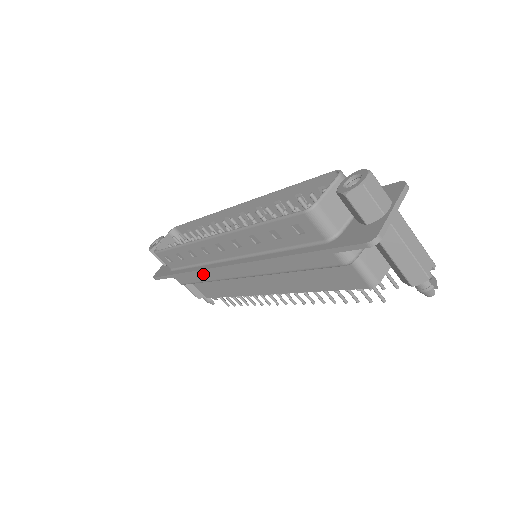
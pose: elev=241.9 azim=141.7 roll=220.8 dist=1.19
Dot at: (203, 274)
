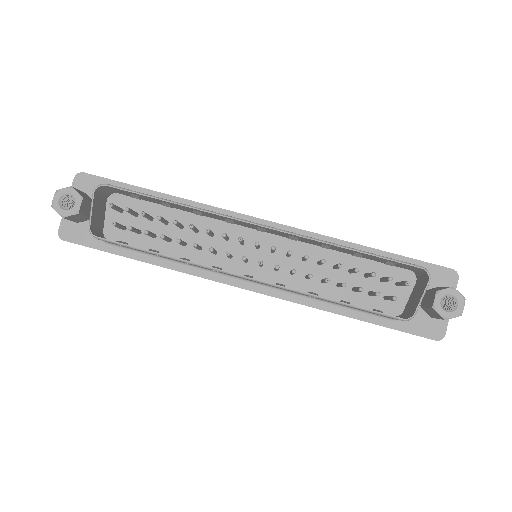
Dot at: occluded
